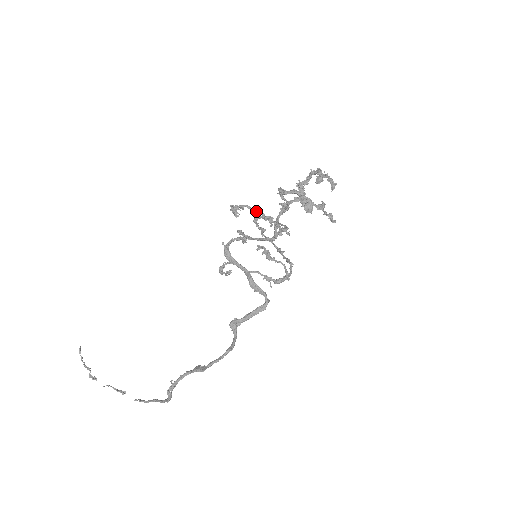
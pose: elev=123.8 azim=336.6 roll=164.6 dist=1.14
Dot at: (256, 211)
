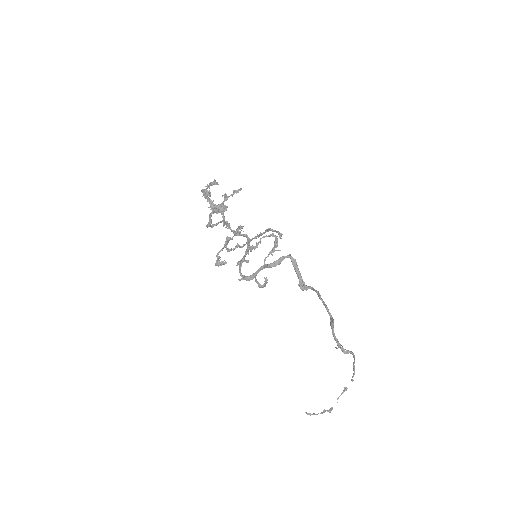
Dot at: (223, 247)
